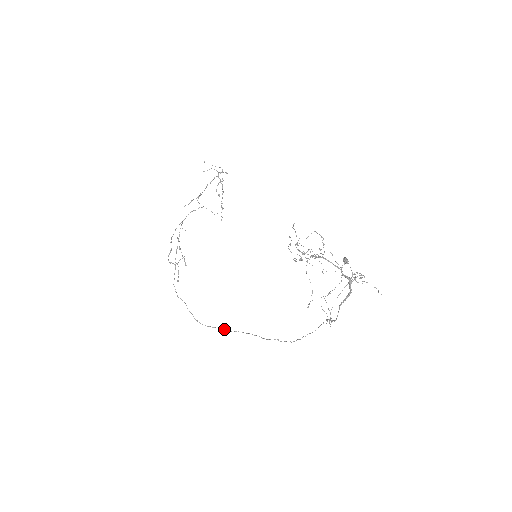
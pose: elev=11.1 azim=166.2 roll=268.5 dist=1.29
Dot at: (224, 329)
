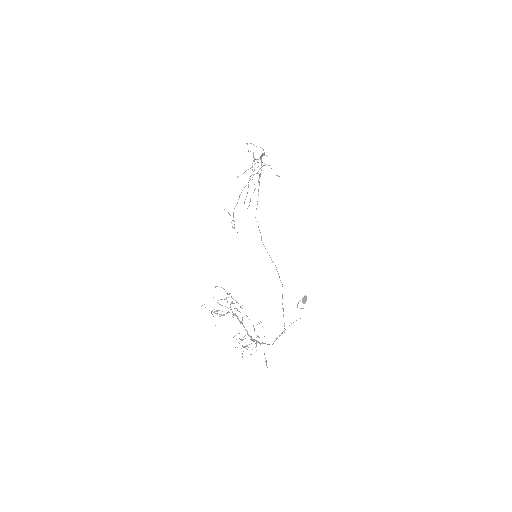
Dot at: occluded
